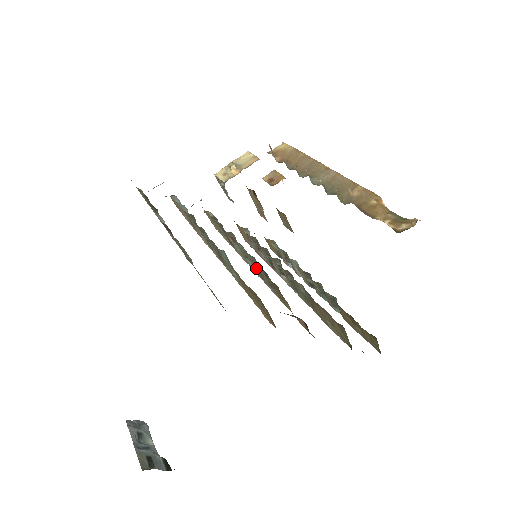
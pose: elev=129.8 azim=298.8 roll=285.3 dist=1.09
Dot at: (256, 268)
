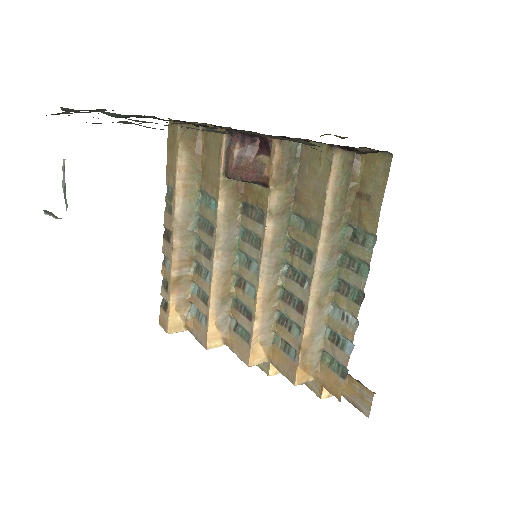
Dot at: (251, 244)
